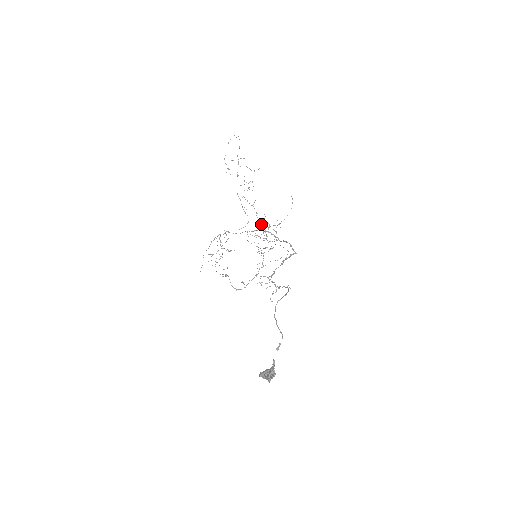
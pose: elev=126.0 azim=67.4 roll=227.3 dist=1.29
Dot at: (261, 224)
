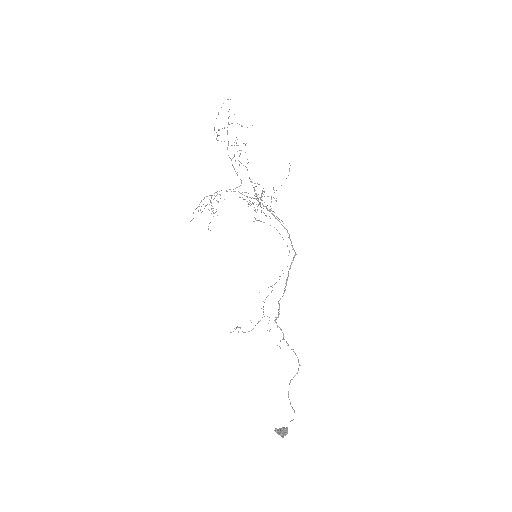
Dot at: (256, 196)
